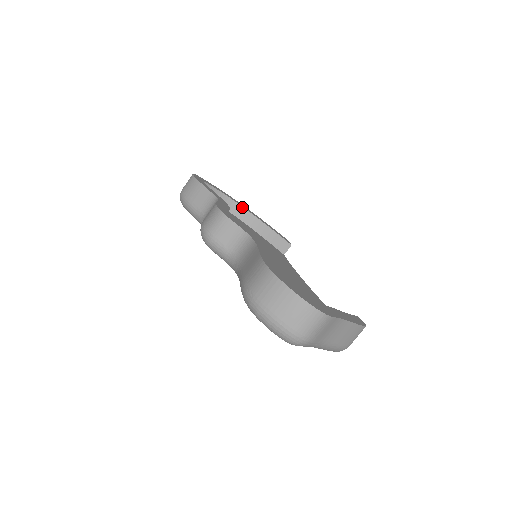
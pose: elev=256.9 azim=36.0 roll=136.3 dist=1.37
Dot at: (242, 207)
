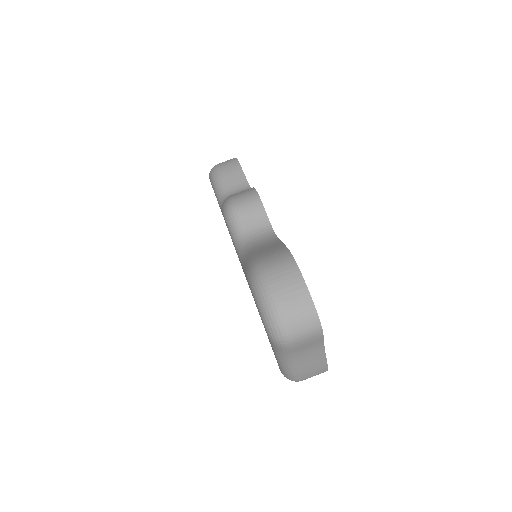
Dot at: occluded
